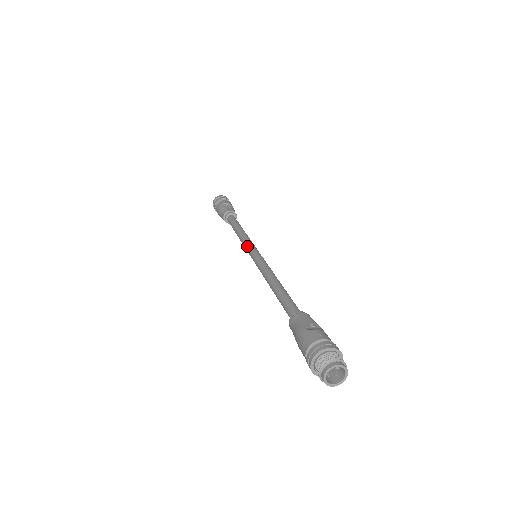
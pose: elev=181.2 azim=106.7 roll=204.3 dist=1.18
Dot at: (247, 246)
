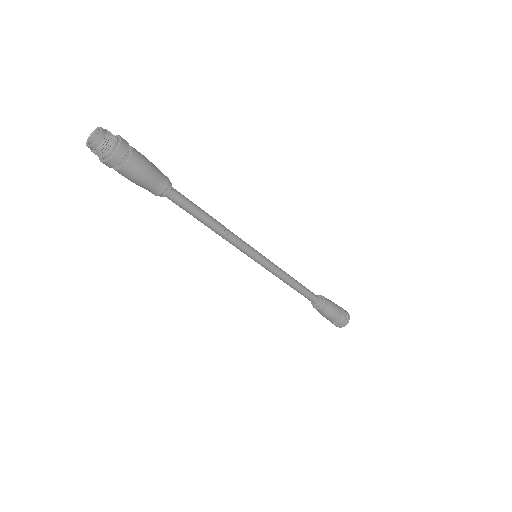
Dot at: occluded
